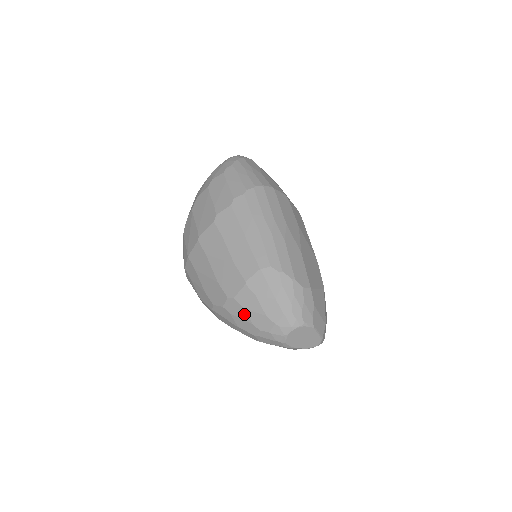
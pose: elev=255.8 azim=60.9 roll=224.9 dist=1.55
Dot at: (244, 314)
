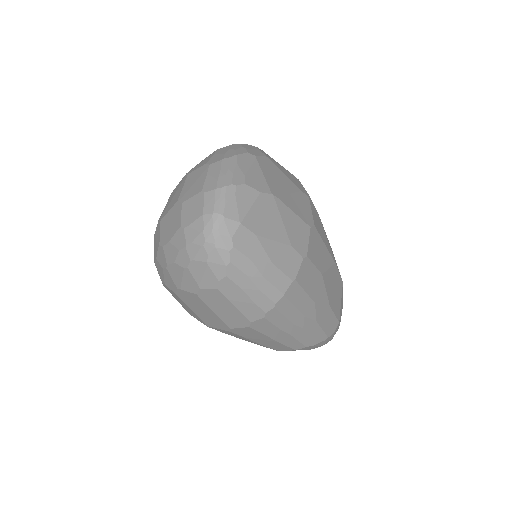
Dot at: occluded
